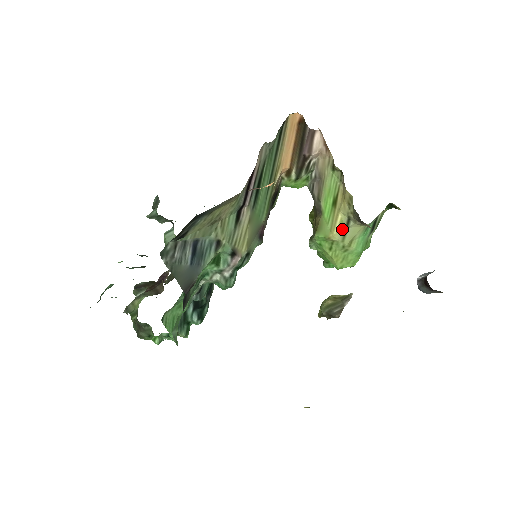
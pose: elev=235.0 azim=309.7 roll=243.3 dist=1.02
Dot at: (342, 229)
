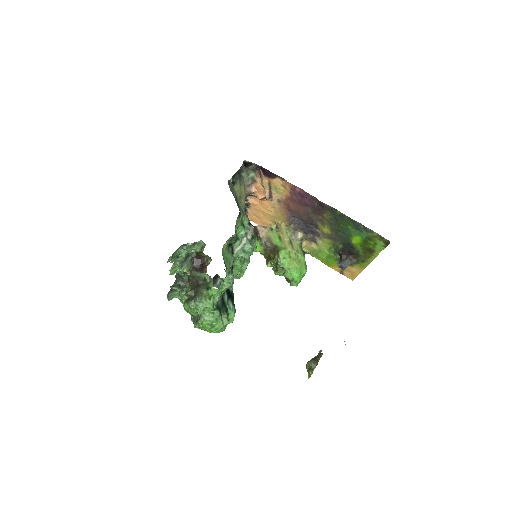
Dot at: (290, 245)
